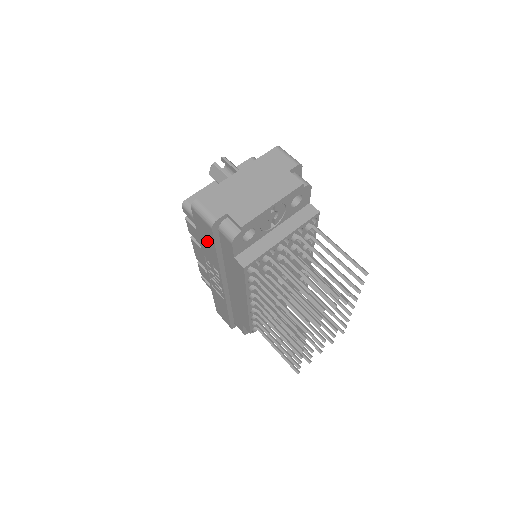
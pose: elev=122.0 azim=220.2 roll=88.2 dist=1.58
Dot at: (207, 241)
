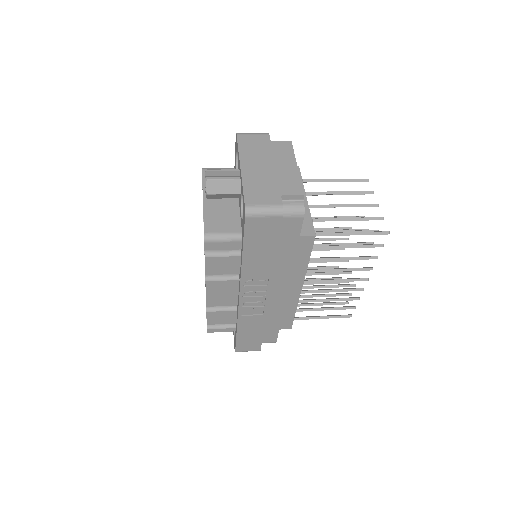
Dot at: (262, 246)
